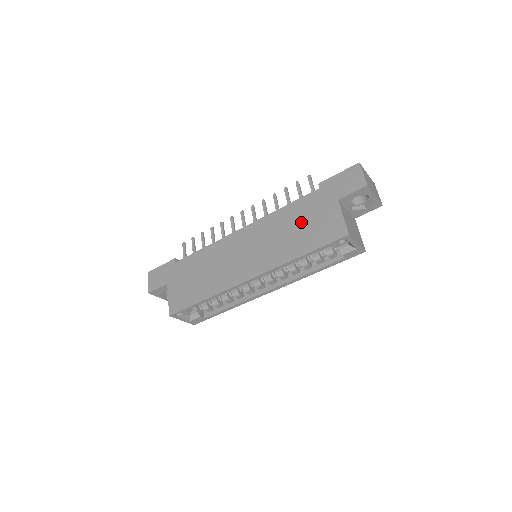
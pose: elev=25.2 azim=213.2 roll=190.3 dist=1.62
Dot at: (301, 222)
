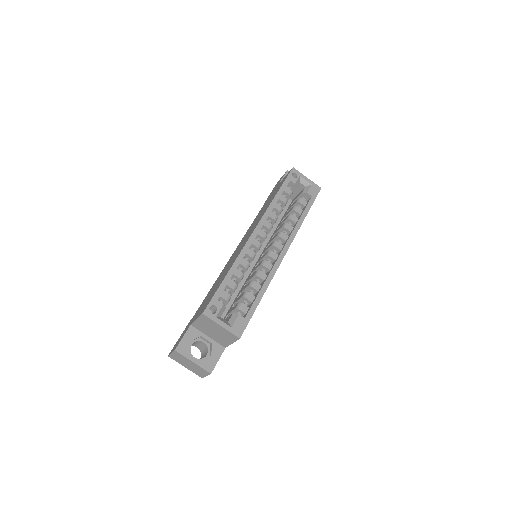
Dot at: occluded
